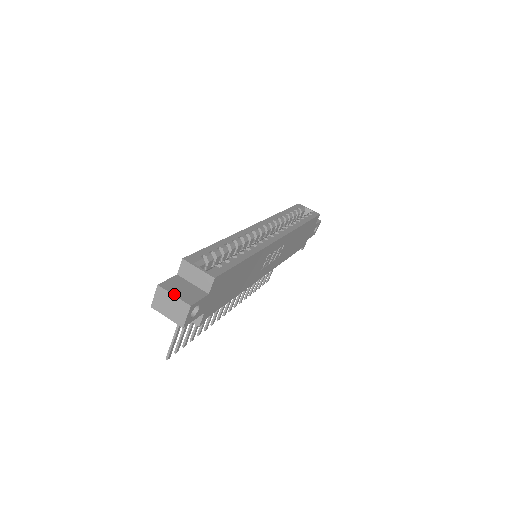
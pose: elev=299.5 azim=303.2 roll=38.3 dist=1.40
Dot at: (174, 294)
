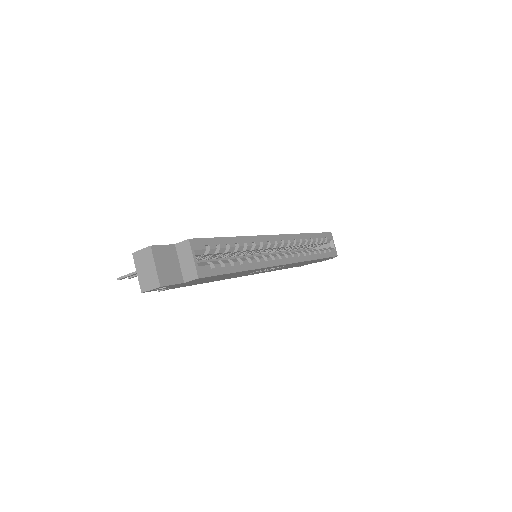
Dot at: (156, 265)
